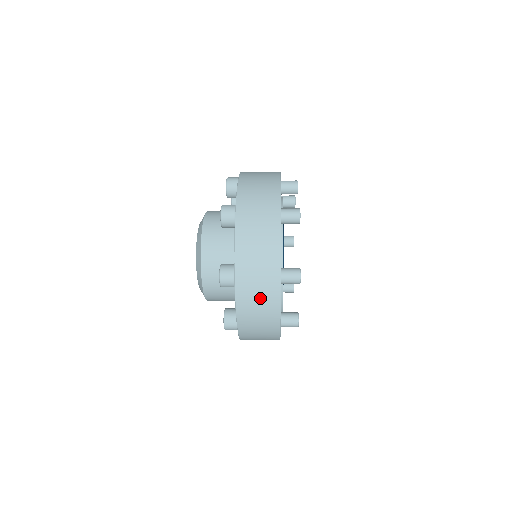
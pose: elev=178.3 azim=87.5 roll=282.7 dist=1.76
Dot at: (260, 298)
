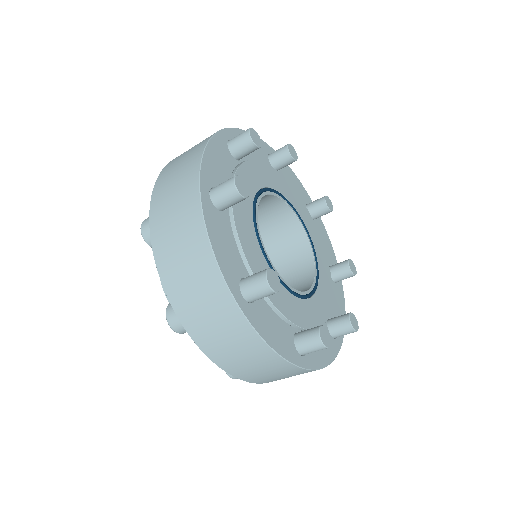
Dot at: occluded
